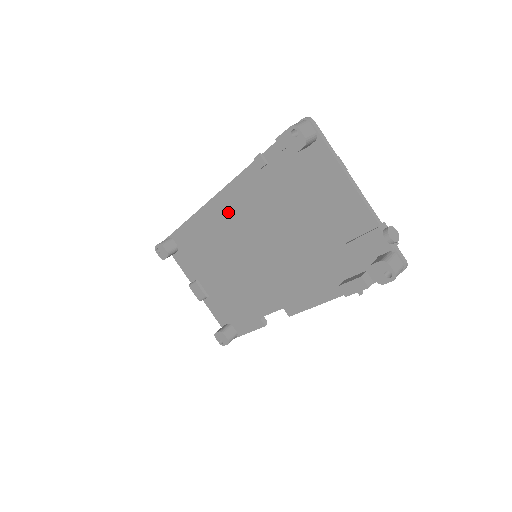
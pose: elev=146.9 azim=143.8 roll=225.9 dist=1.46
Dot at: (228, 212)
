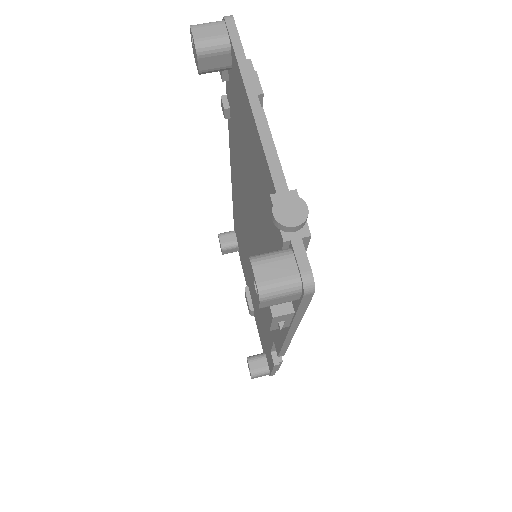
Dot at: (237, 191)
